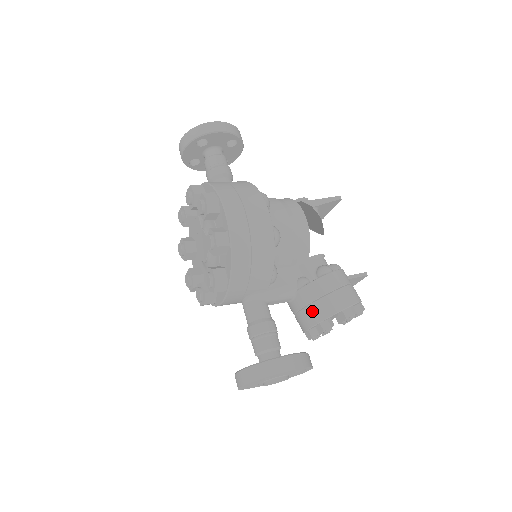
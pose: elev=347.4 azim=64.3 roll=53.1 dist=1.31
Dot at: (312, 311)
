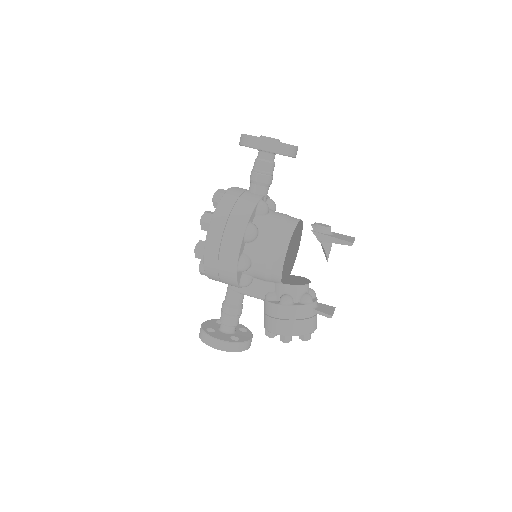
Dot at: (265, 319)
